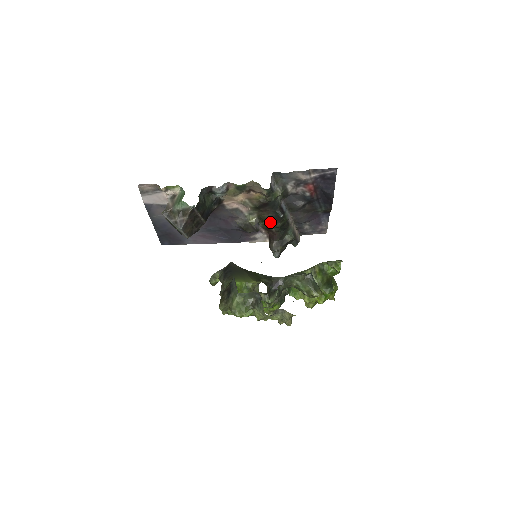
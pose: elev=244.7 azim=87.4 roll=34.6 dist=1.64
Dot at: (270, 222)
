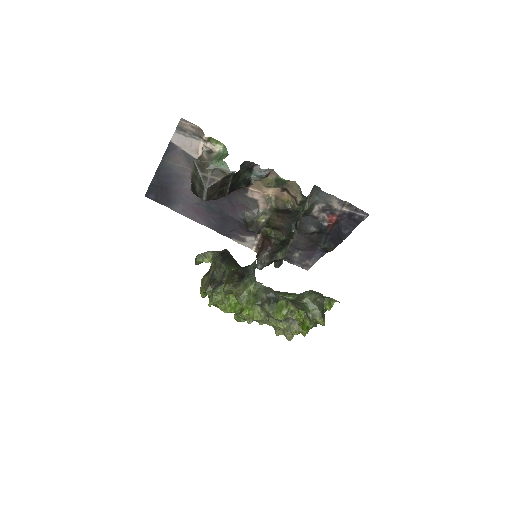
Dot at: (276, 231)
